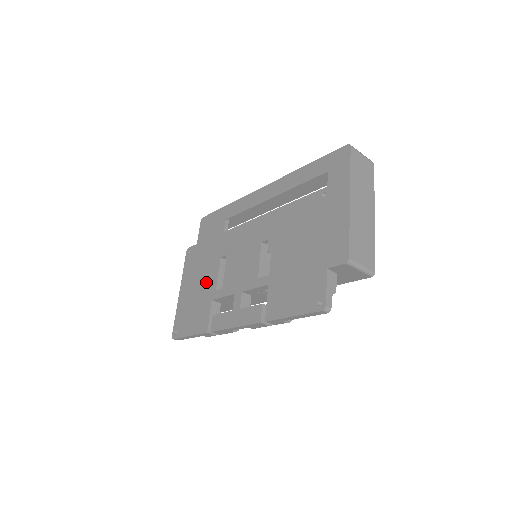
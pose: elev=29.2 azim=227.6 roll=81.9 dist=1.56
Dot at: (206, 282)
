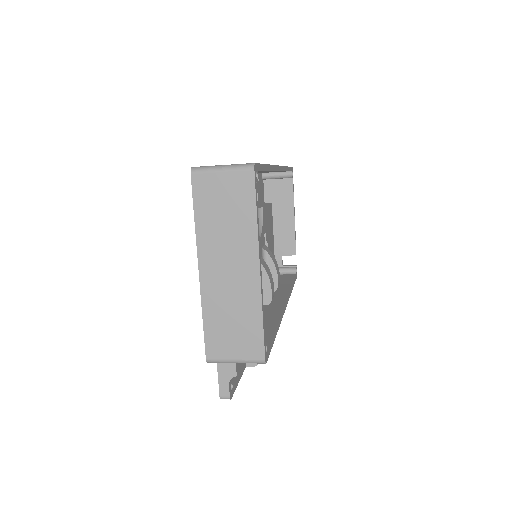
Dot at: occluded
